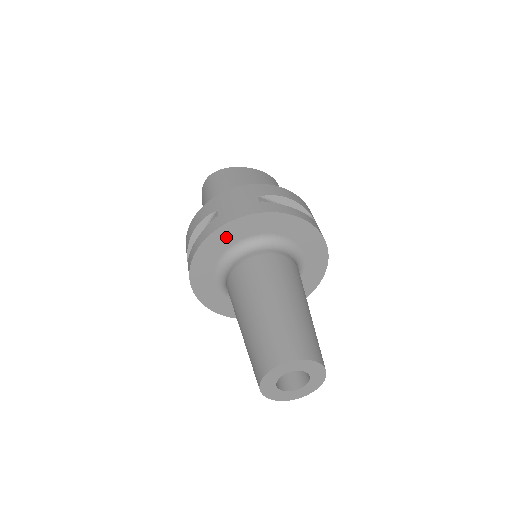
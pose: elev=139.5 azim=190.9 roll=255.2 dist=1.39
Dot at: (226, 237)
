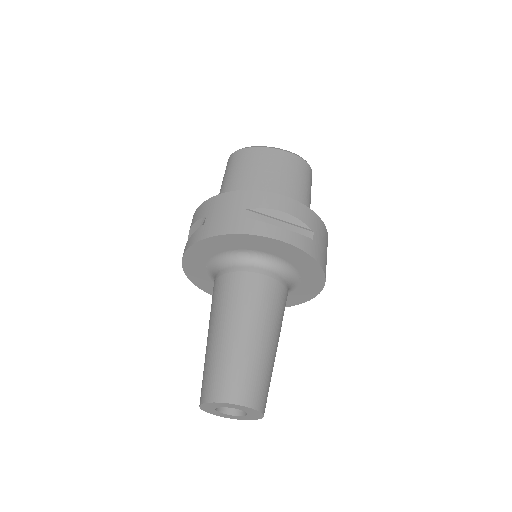
Dot at: (209, 248)
